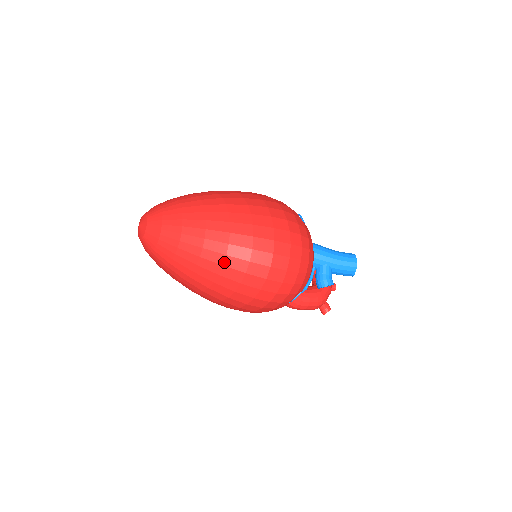
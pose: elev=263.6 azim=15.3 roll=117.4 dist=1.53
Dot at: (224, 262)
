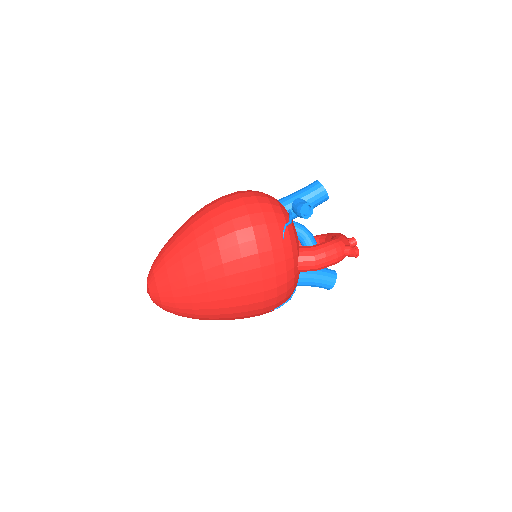
Dot at: (195, 236)
